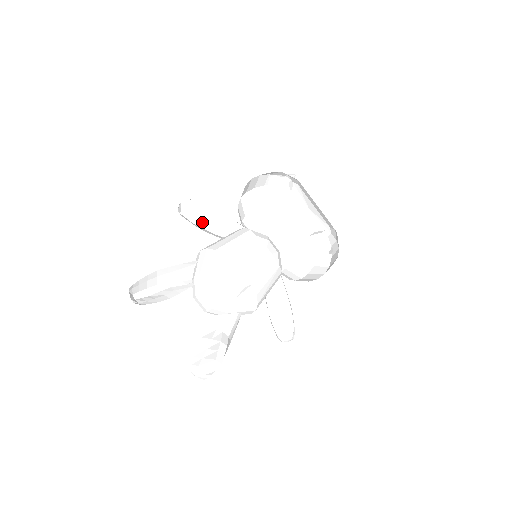
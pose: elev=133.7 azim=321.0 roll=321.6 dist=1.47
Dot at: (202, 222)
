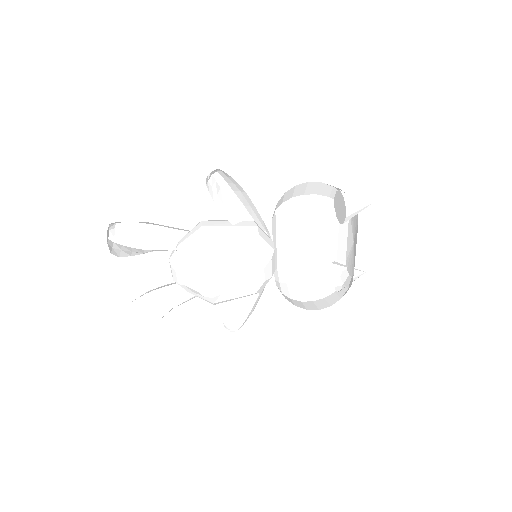
Dot at: (232, 191)
